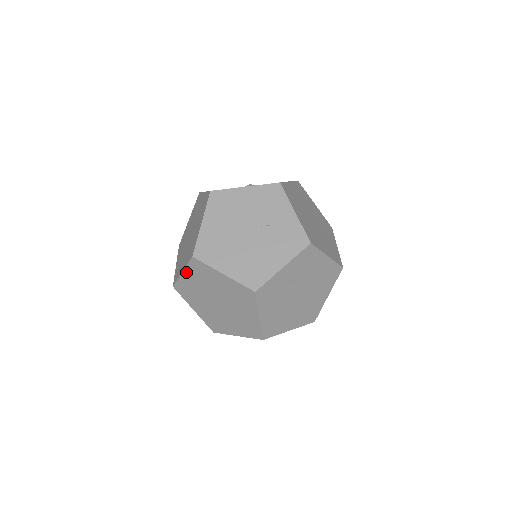
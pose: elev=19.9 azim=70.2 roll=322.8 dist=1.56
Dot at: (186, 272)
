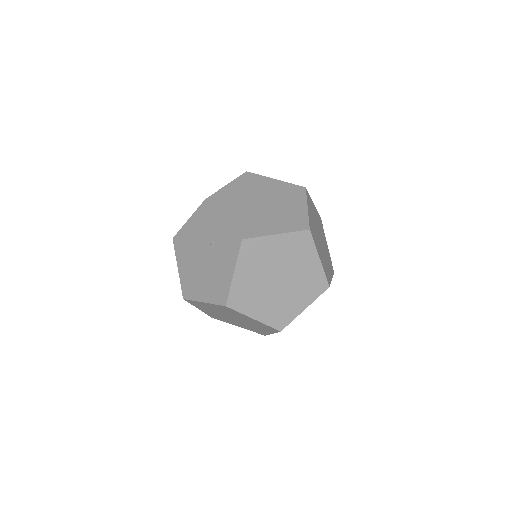
Dot at: (198, 308)
